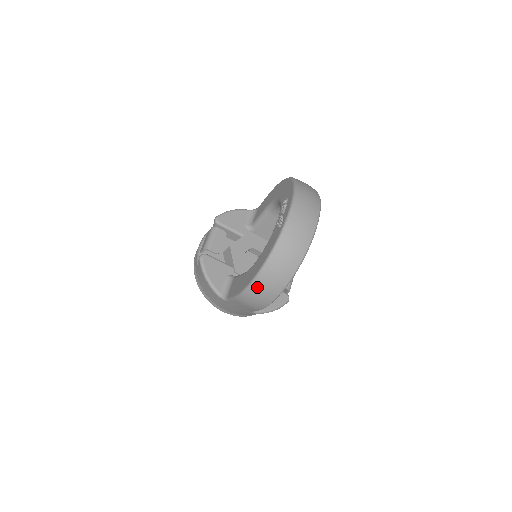
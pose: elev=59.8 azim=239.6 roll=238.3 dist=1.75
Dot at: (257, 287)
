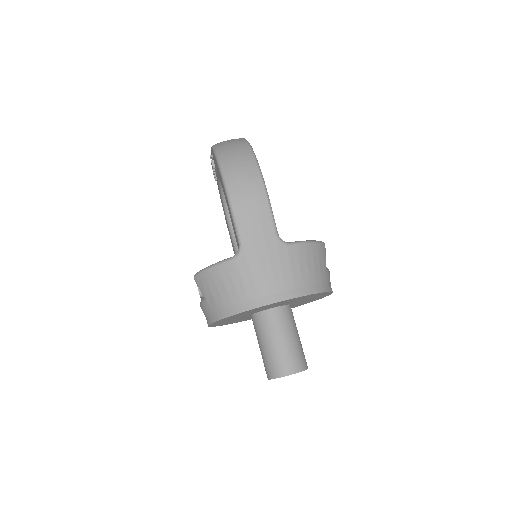
Dot at: (228, 167)
